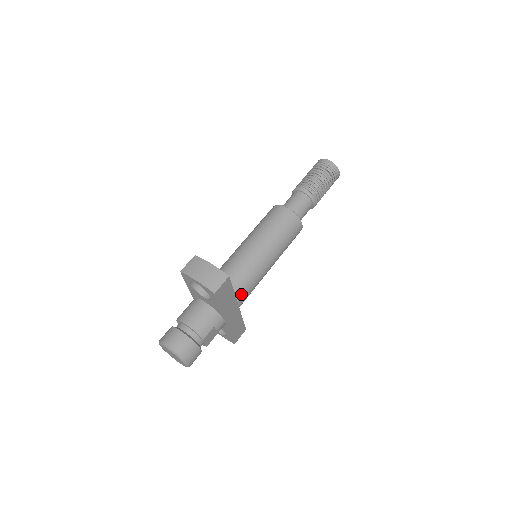
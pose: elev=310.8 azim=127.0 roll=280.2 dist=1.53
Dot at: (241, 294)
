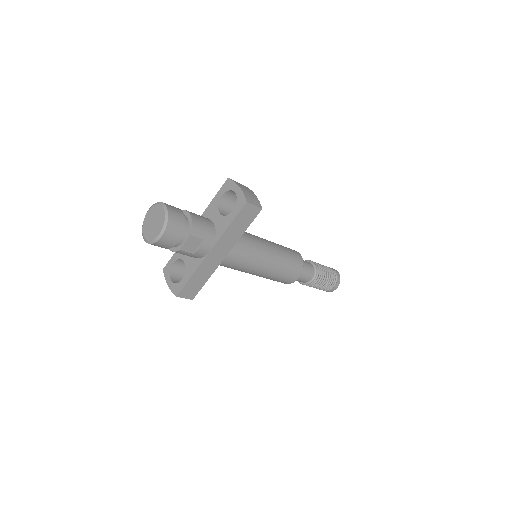
Dot at: (236, 250)
